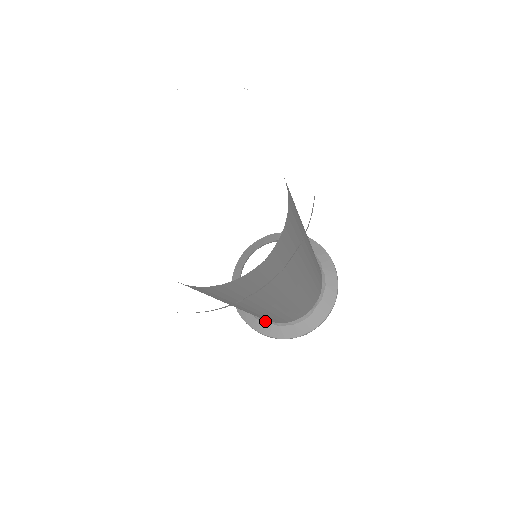
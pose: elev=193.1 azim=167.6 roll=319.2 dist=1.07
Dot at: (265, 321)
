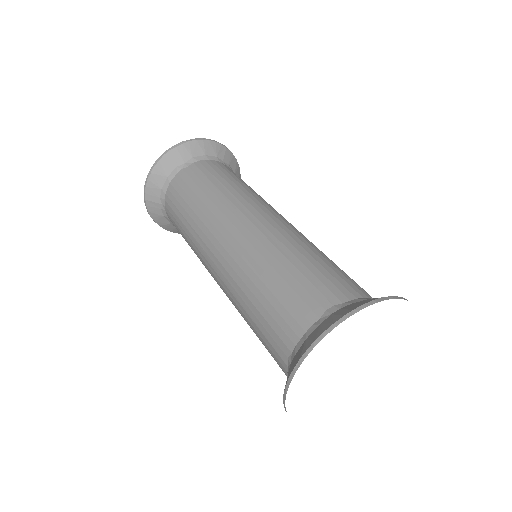
Dot at: occluded
